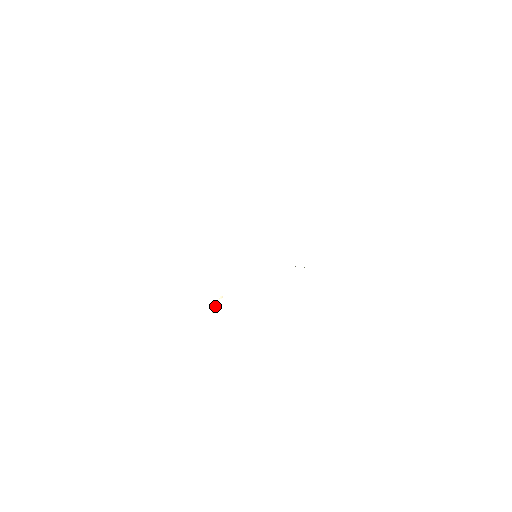
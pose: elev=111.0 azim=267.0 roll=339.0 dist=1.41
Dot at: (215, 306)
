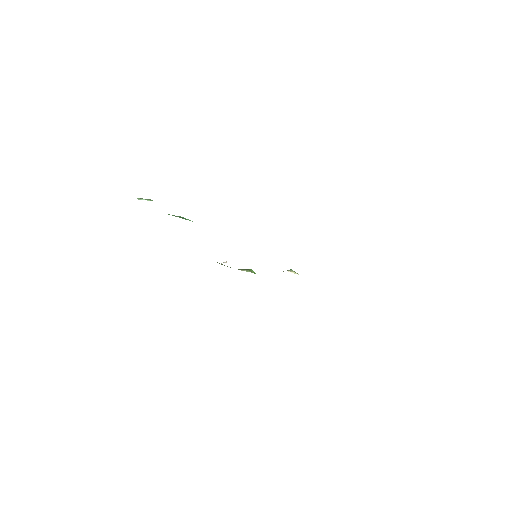
Dot at: occluded
